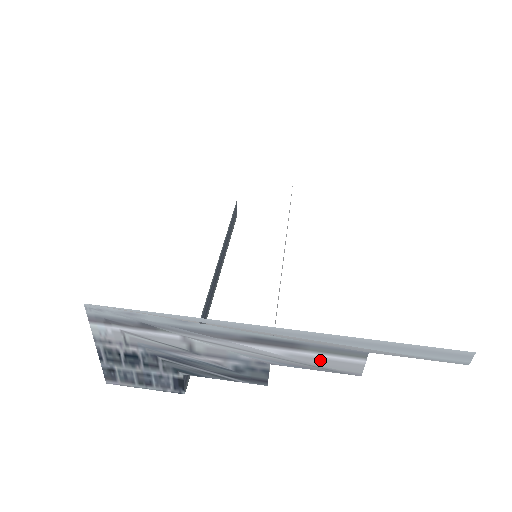
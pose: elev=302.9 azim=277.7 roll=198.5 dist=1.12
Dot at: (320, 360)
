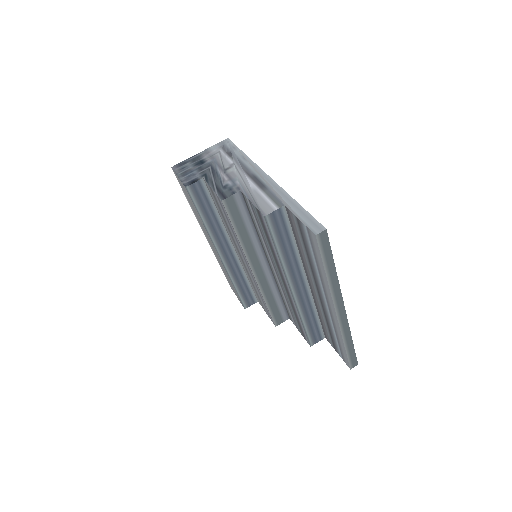
Dot at: (261, 199)
